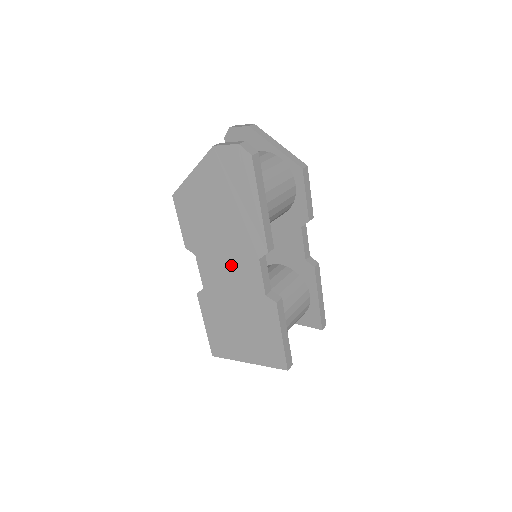
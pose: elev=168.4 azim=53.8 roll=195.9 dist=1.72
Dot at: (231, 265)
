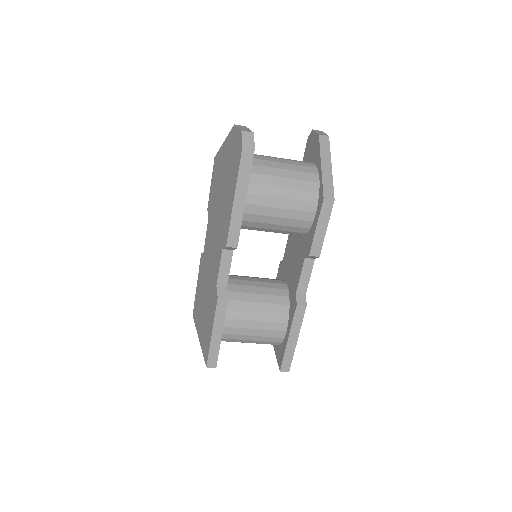
Dot at: (214, 242)
